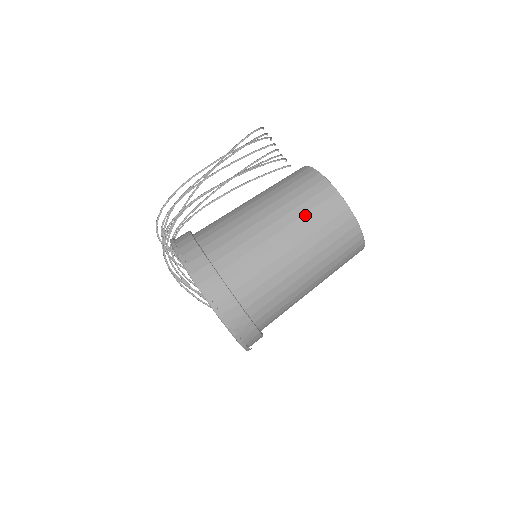
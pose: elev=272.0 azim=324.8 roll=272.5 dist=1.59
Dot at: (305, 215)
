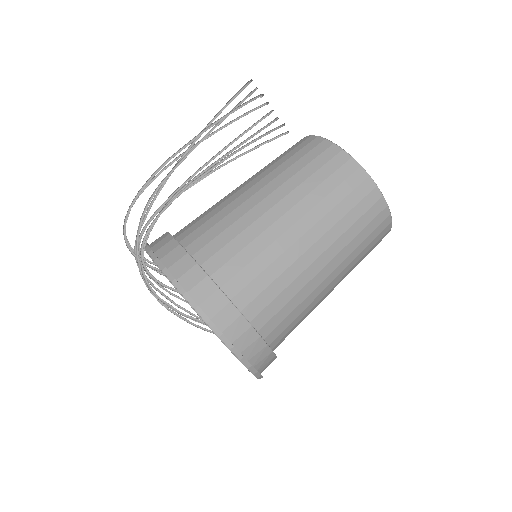
Dot at: (333, 210)
